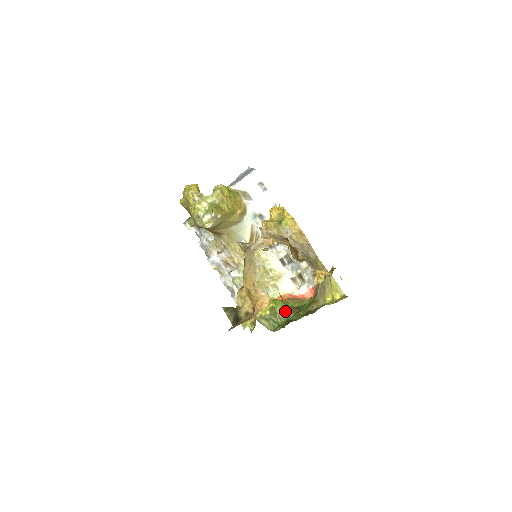
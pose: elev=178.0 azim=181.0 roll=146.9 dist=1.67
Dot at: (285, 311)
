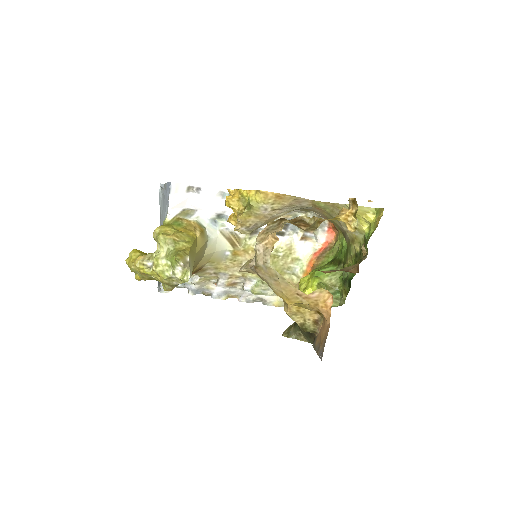
Dot at: (331, 275)
